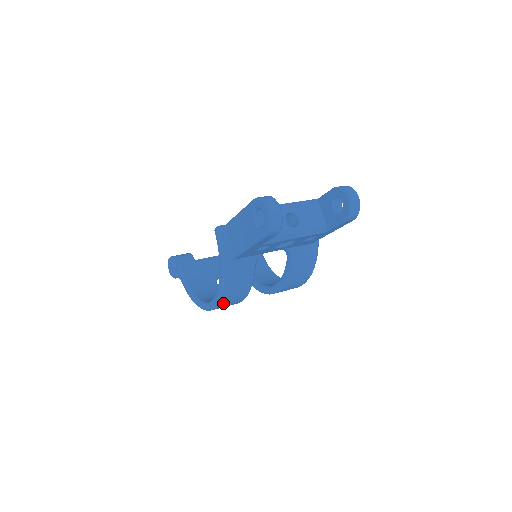
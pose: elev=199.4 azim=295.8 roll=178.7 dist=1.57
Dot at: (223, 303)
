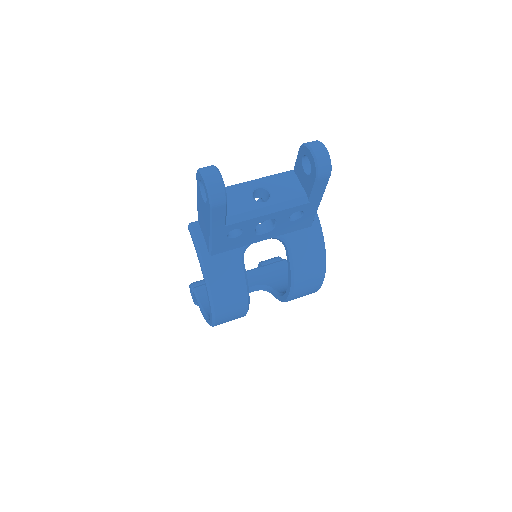
Dot at: (220, 311)
